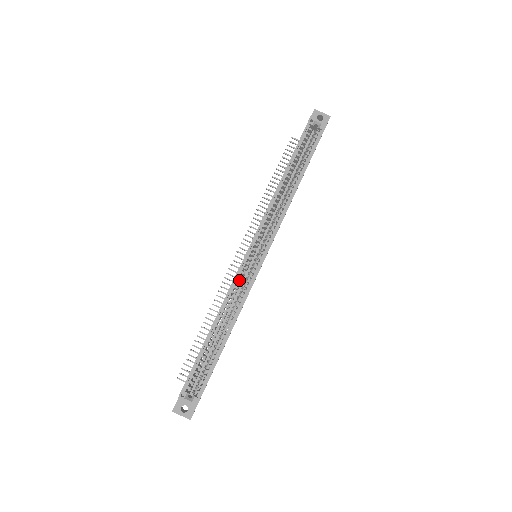
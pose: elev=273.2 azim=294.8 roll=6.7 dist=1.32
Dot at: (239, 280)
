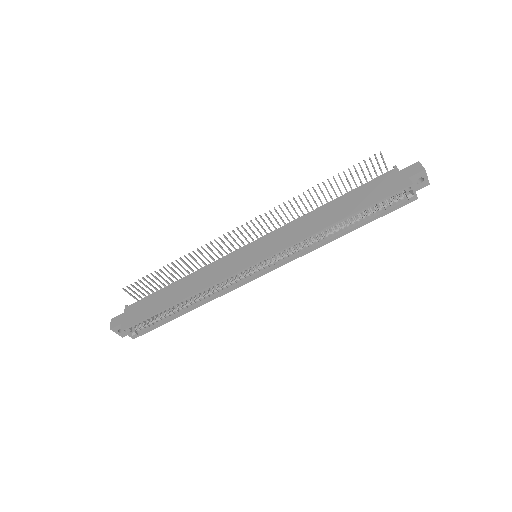
Dot at: occluded
